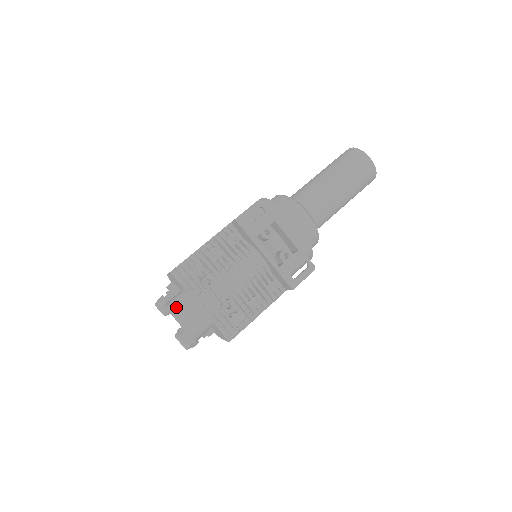
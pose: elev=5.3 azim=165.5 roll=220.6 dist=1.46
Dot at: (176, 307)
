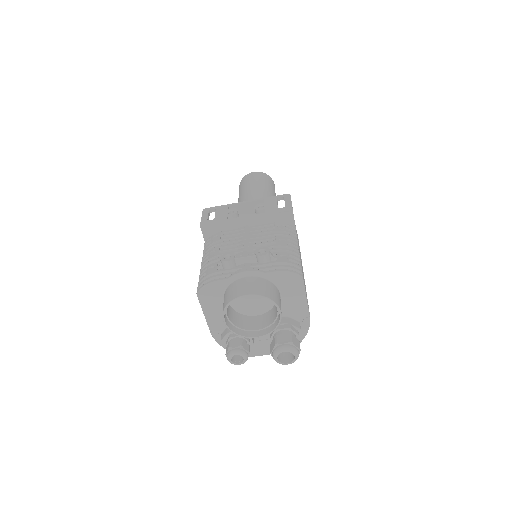
Dot at: (228, 298)
